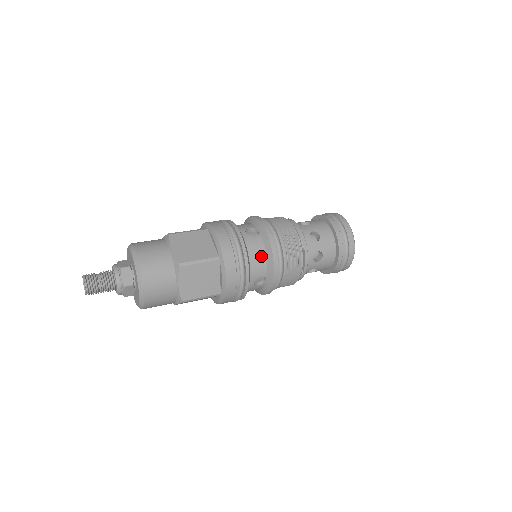
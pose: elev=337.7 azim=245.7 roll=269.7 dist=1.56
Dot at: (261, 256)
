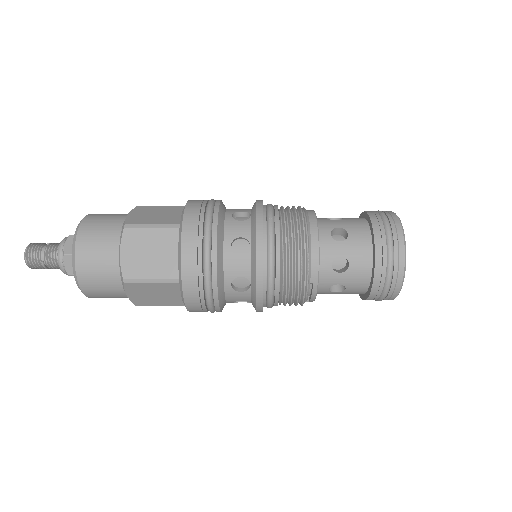
Dot at: (245, 281)
